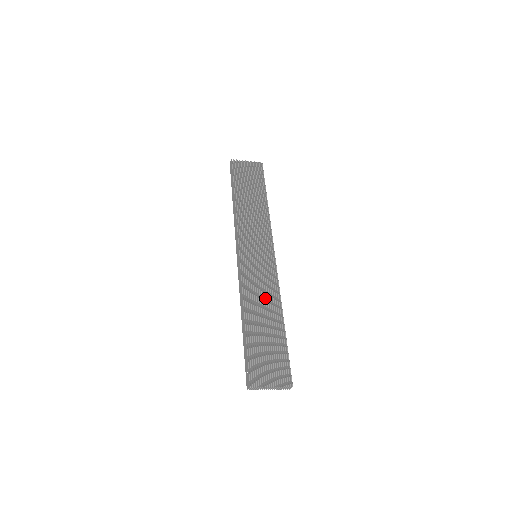
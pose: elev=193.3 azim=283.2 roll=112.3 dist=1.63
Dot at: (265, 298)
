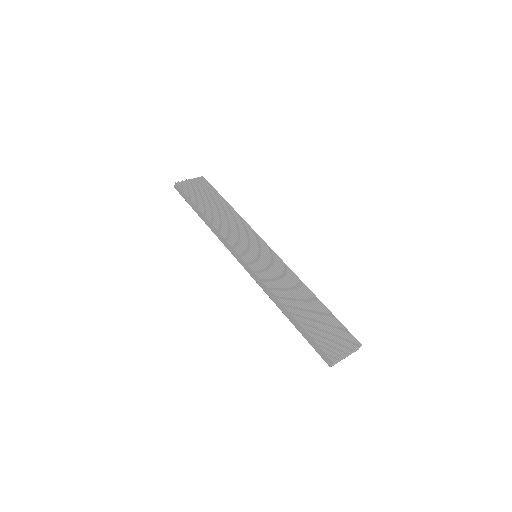
Dot at: (290, 286)
